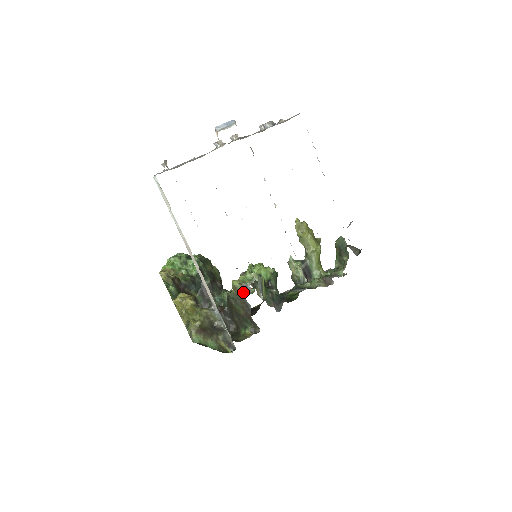
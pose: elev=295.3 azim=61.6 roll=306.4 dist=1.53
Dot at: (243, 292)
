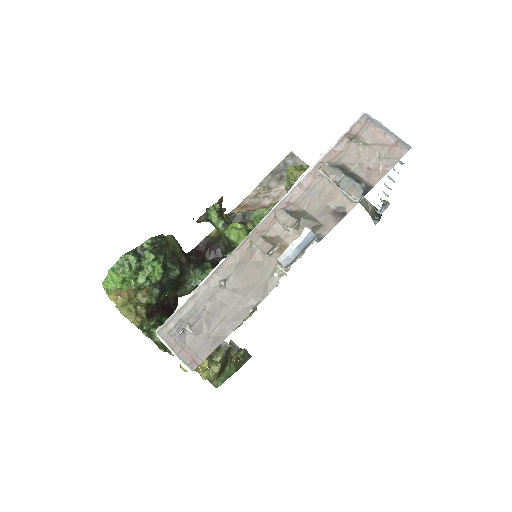
Dot at: occluded
